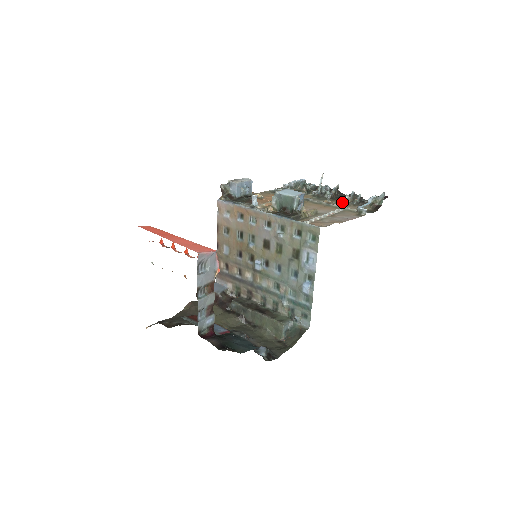
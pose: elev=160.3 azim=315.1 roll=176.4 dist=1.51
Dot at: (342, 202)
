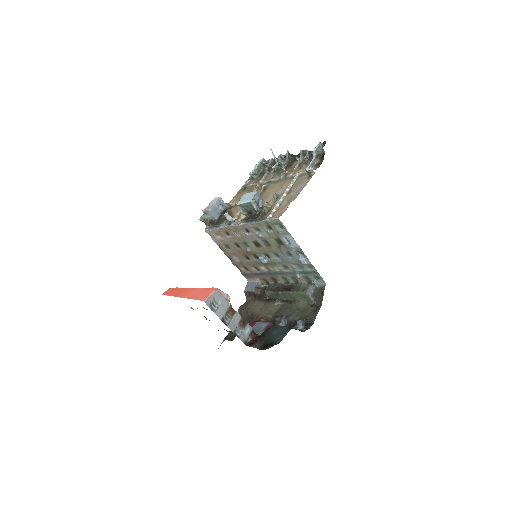
Dot at: (296, 167)
